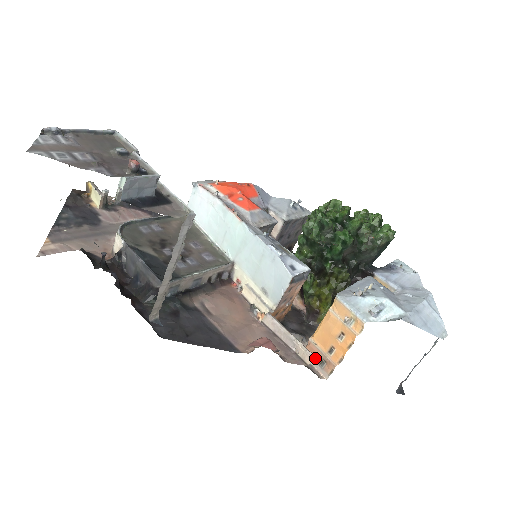
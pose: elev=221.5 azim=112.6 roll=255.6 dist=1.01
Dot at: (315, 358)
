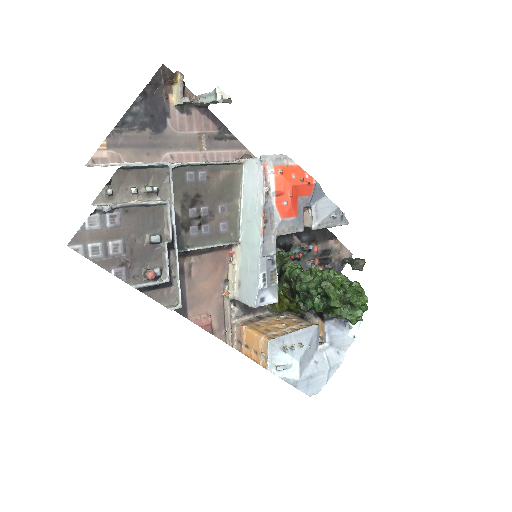
Dot at: (239, 335)
